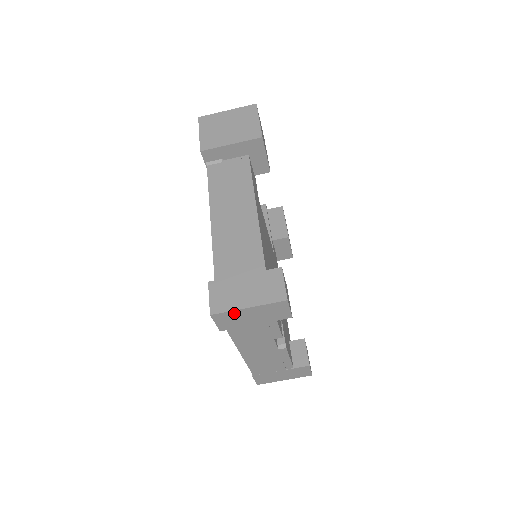
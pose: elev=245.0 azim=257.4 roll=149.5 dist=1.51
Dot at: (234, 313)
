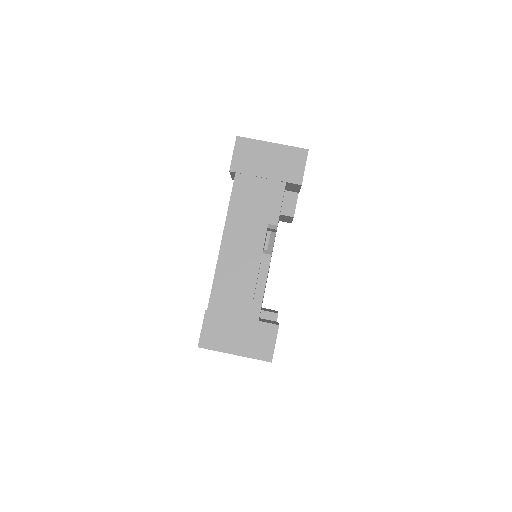
Dot at: (257, 145)
